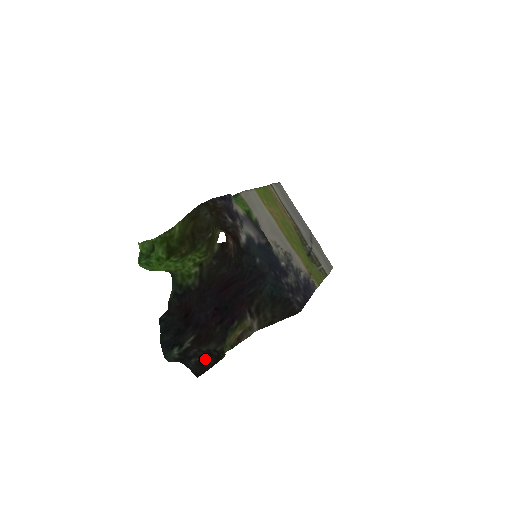
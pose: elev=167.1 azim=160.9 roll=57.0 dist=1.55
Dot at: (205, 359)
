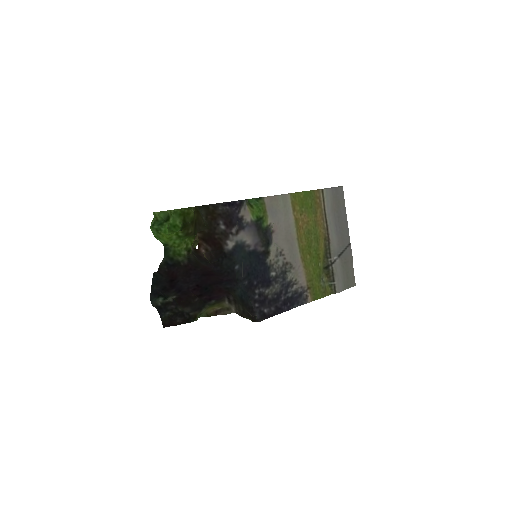
Dot at: (176, 317)
